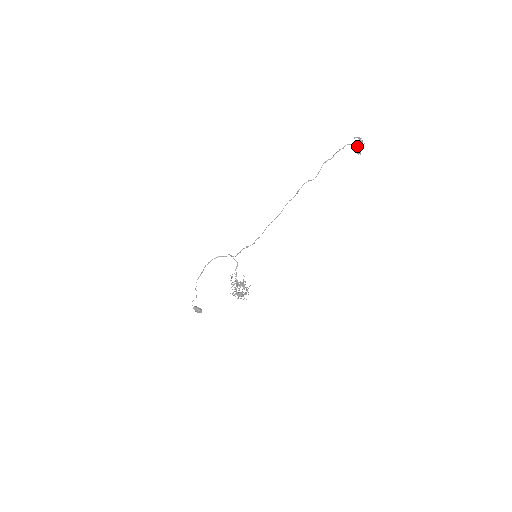
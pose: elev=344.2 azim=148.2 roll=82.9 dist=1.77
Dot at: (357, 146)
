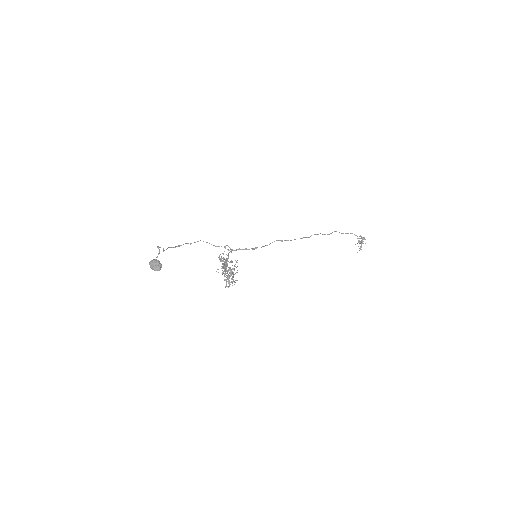
Dot at: occluded
